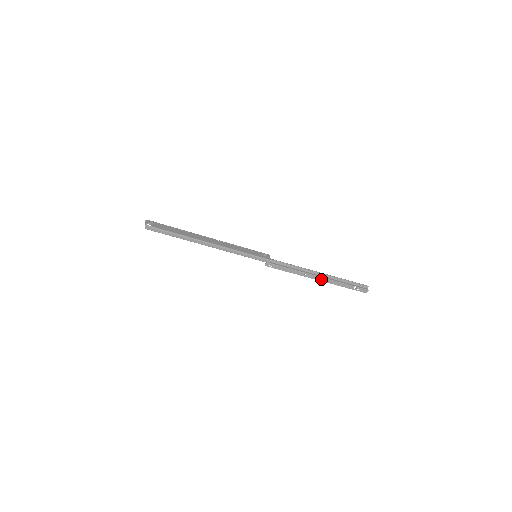
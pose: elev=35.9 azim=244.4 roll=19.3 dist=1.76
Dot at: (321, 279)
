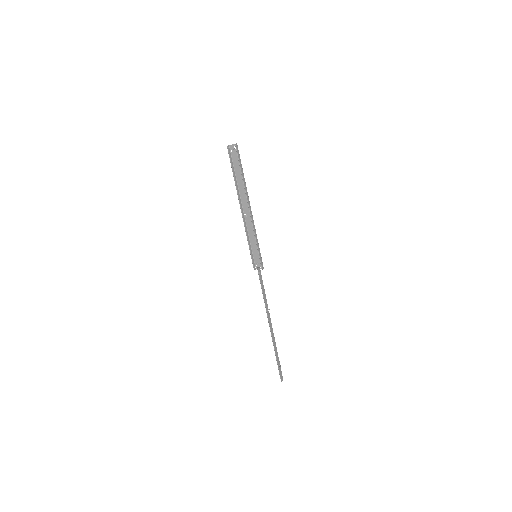
Dot at: (271, 329)
